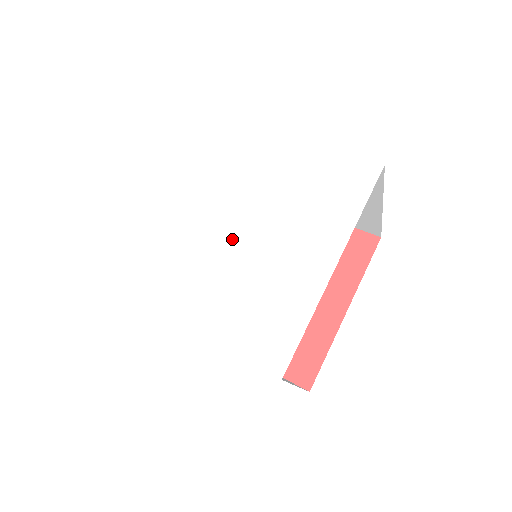
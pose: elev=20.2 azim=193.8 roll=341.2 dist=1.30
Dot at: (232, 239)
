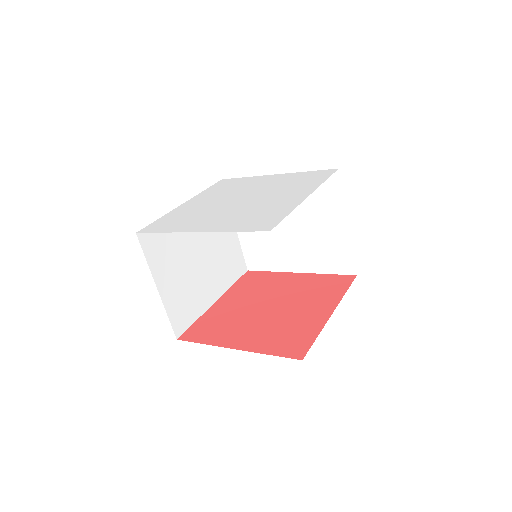
Dot at: (239, 203)
